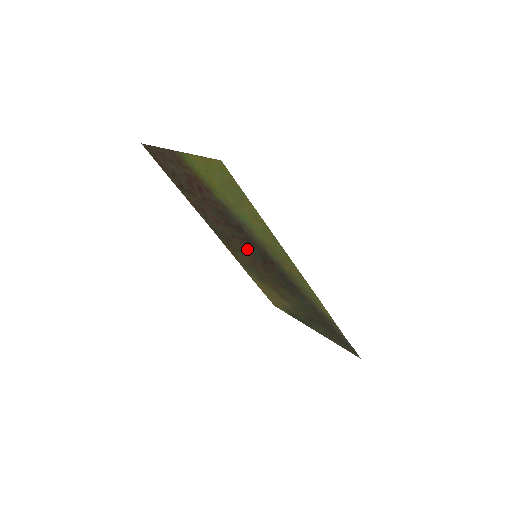
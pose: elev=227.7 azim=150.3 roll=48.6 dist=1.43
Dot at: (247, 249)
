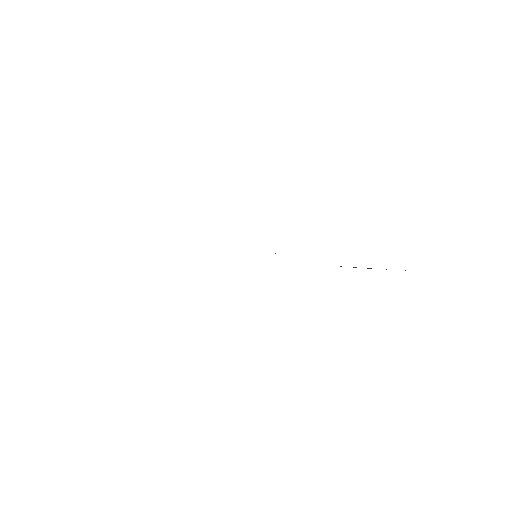
Dot at: occluded
